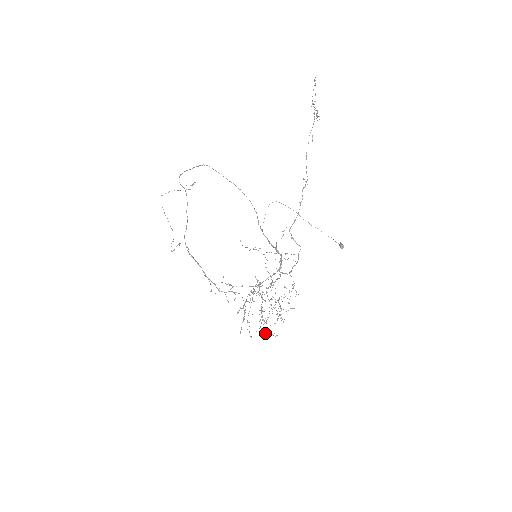
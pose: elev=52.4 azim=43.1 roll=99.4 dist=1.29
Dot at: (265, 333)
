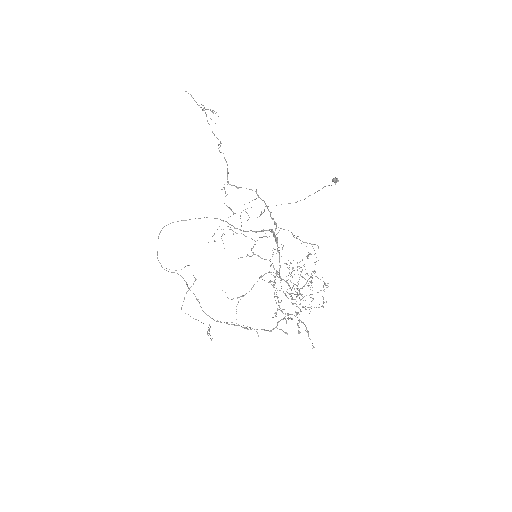
Dot at: occluded
